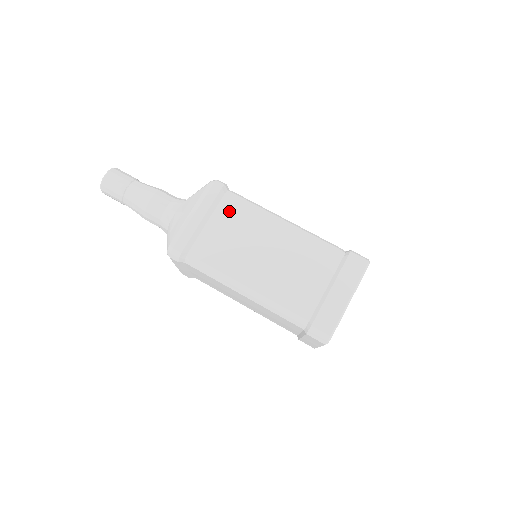
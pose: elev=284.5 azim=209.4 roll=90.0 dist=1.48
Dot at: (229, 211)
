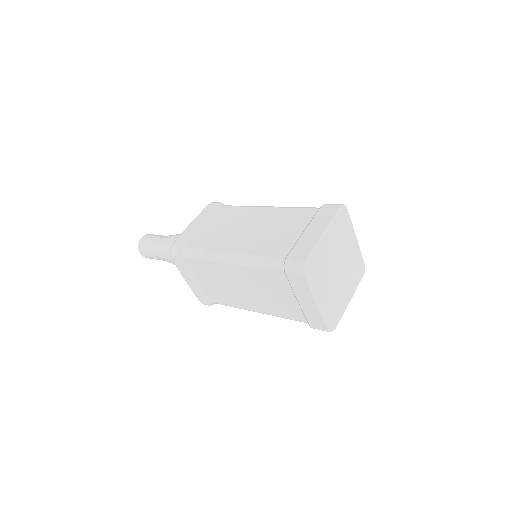
Dot at: (221, 214)
